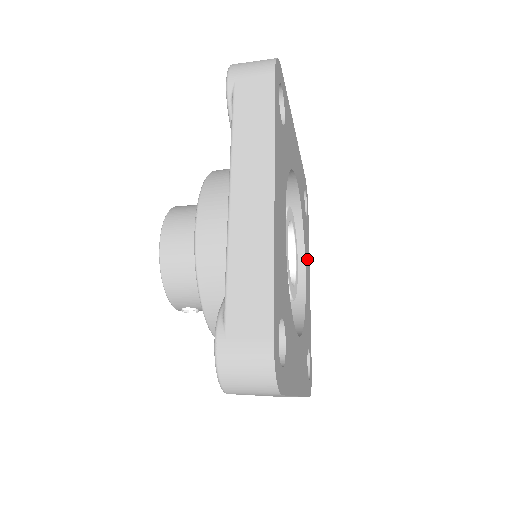
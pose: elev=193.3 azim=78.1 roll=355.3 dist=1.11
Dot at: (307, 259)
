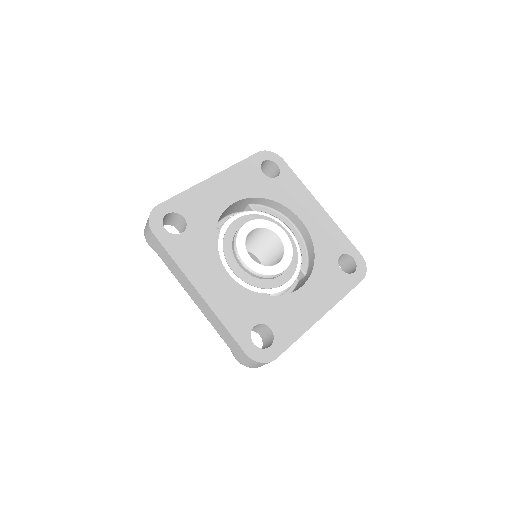
Dot at: (323, 292)
